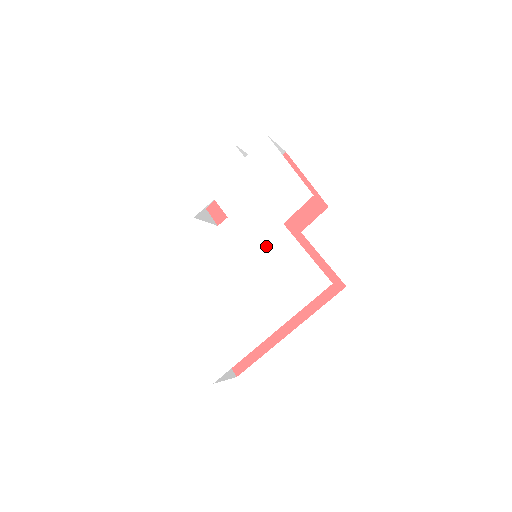
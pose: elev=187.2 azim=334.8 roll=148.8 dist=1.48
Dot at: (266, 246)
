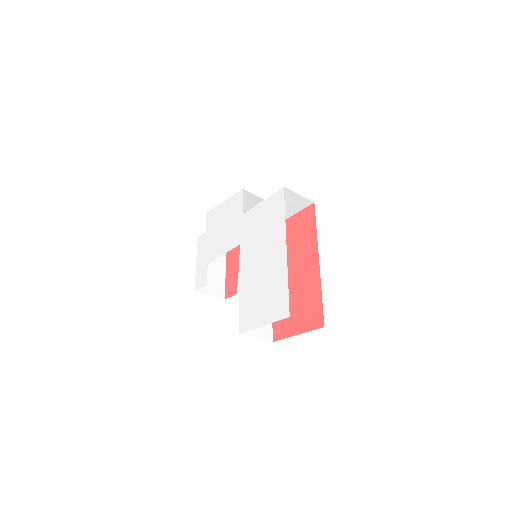
Dot at: (245, 232)
